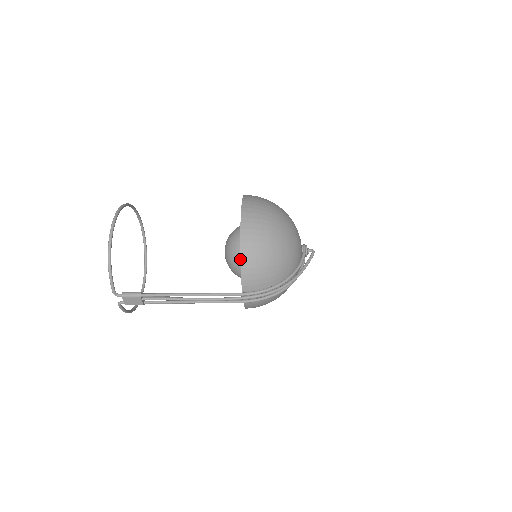
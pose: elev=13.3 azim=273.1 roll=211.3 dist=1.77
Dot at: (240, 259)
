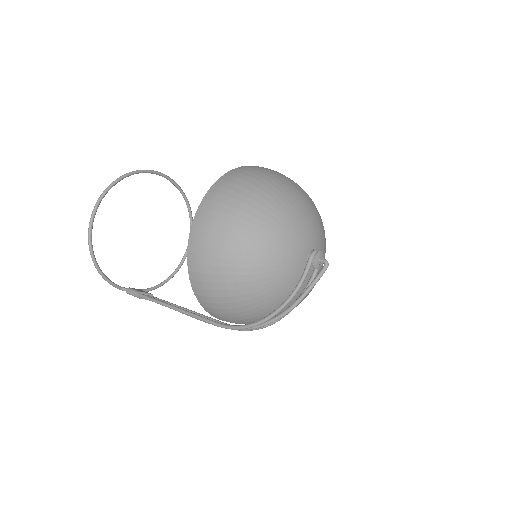
Dot at: (196, 297)
